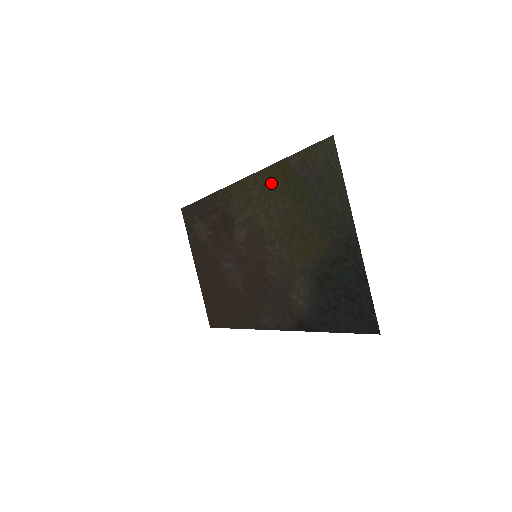
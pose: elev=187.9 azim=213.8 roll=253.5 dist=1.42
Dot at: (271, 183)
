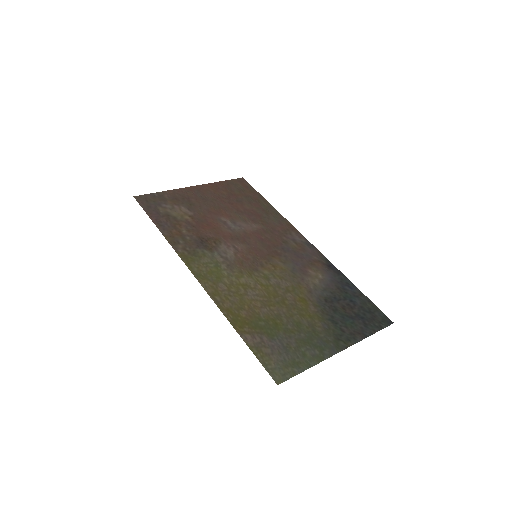
Dot at: (235, 307)
